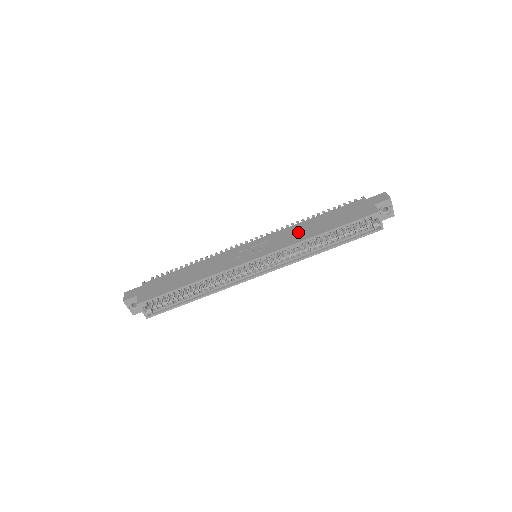
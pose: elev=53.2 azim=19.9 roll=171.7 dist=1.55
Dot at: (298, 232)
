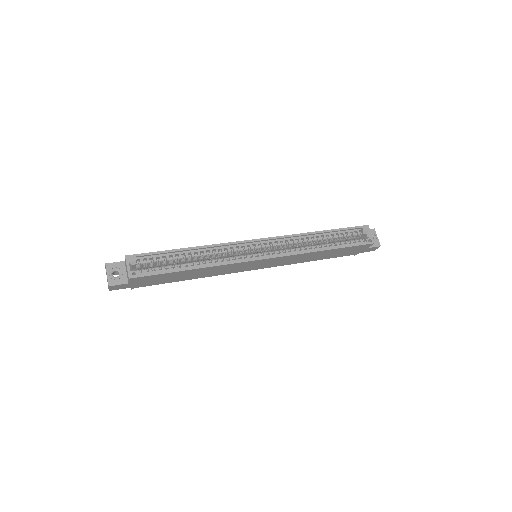
Dot at: occluded
